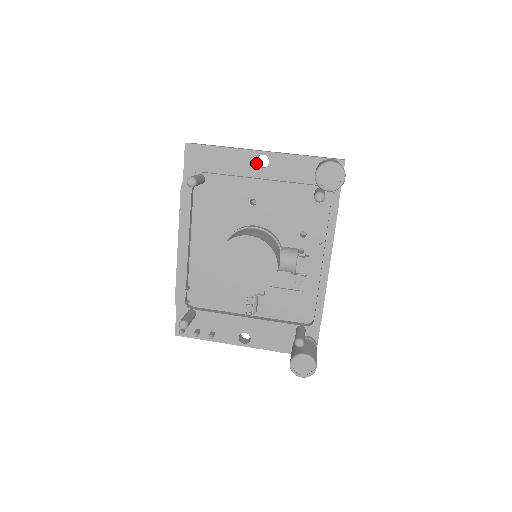
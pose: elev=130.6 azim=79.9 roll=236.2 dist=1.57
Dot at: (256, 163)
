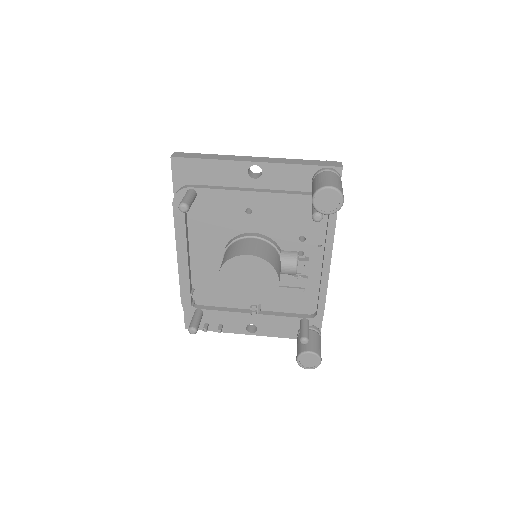
Dot at: (248, 173)
